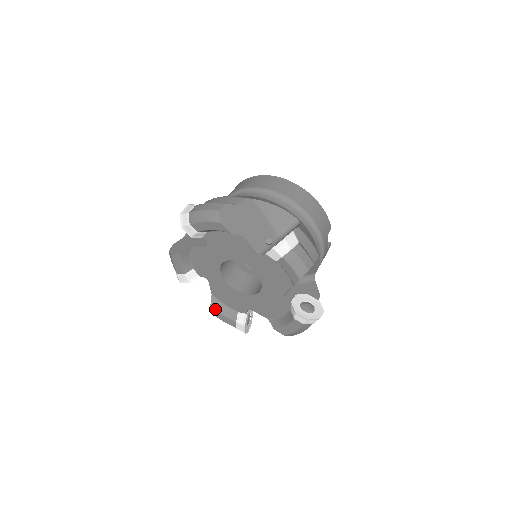
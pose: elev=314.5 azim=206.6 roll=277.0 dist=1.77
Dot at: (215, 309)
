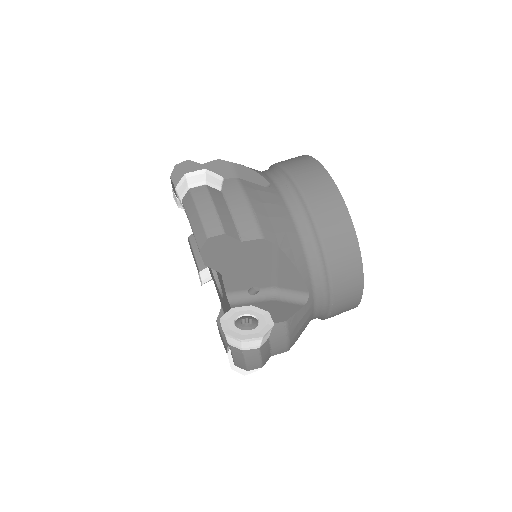
Dot at: (191, 243)
